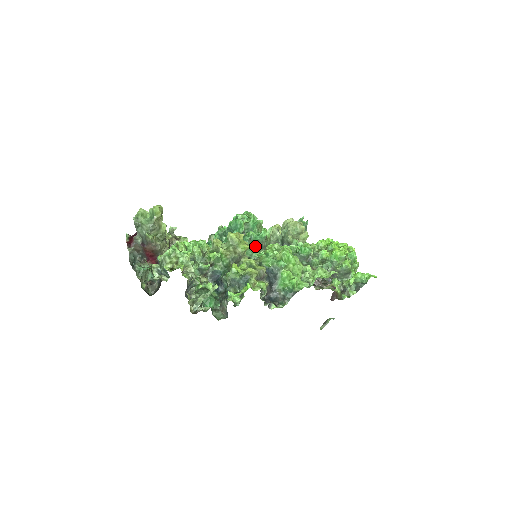
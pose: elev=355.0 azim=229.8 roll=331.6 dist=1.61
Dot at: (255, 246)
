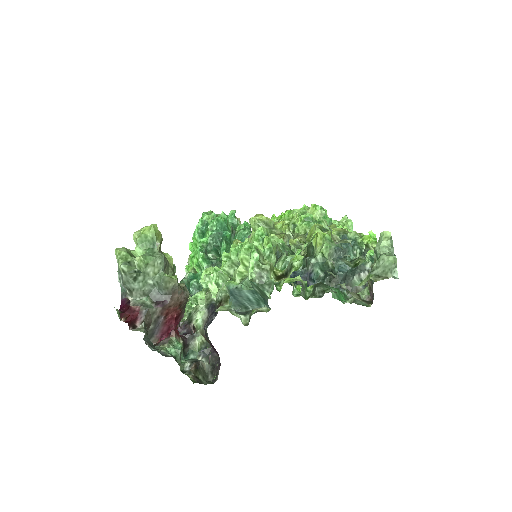
Dot at: occluded
